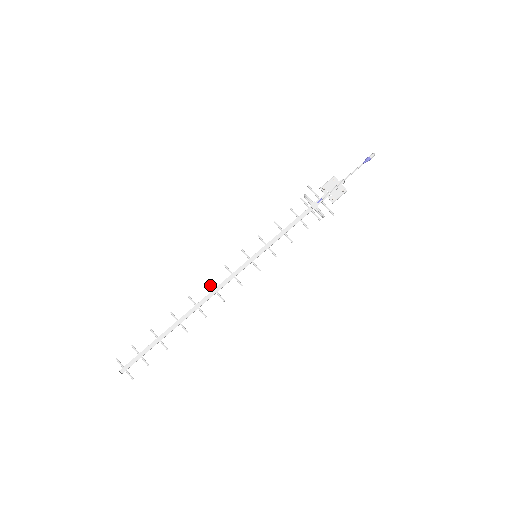
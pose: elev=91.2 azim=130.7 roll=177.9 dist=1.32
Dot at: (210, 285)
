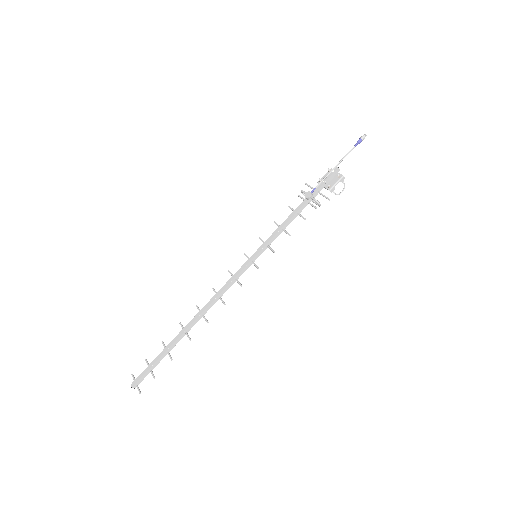
Dot at: (214, 291)
